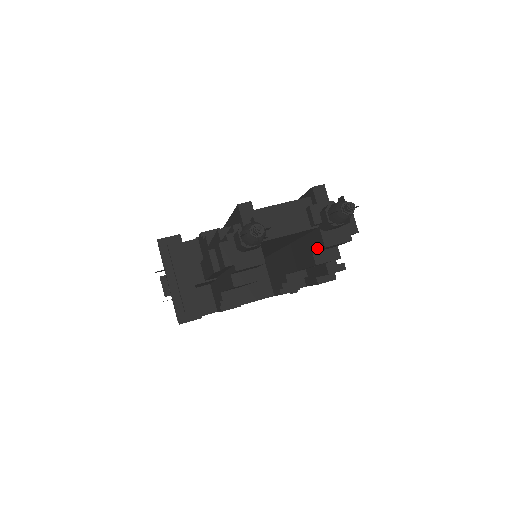
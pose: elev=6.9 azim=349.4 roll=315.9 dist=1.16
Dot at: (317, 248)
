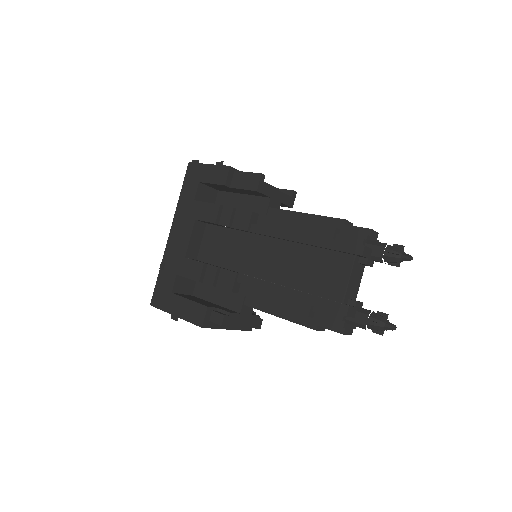
Dot at: occluded
